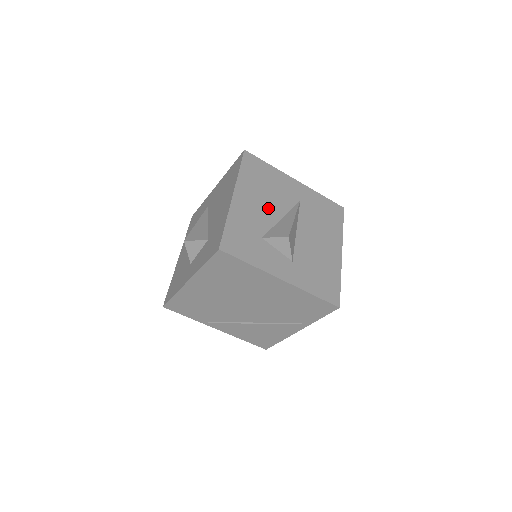
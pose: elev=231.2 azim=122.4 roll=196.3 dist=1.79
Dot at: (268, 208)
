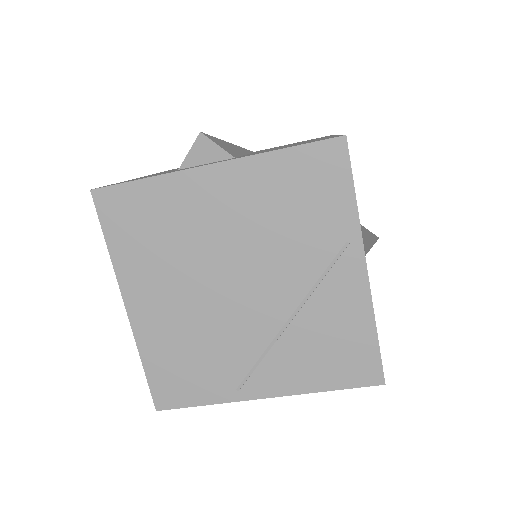
Dot at: occluded
